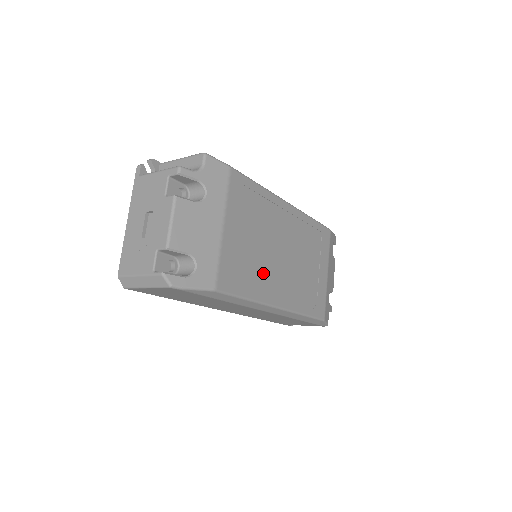
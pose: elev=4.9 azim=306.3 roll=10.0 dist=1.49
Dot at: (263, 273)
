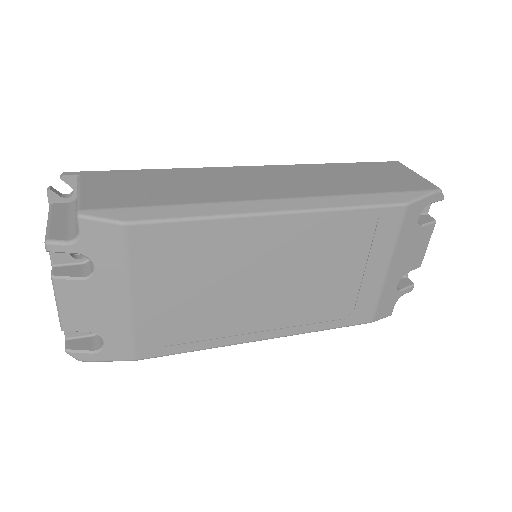
Dot at: (225, 317)
